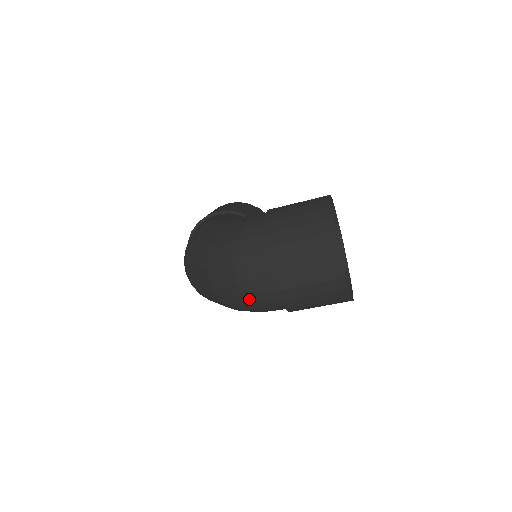
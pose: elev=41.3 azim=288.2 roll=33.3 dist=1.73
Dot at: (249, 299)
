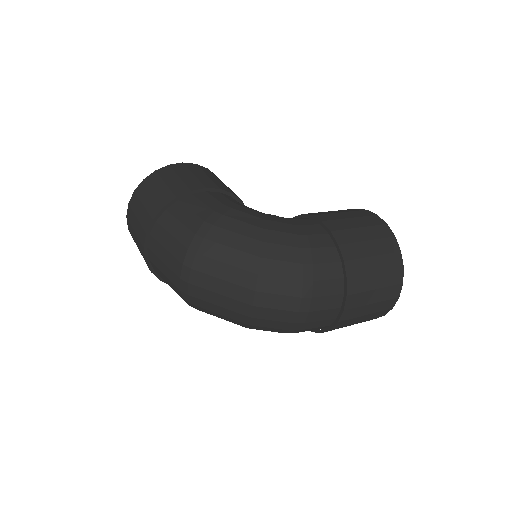
Dot at: (298, 327)
